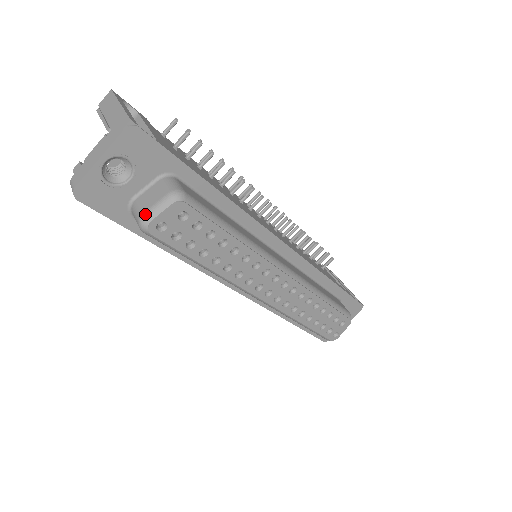
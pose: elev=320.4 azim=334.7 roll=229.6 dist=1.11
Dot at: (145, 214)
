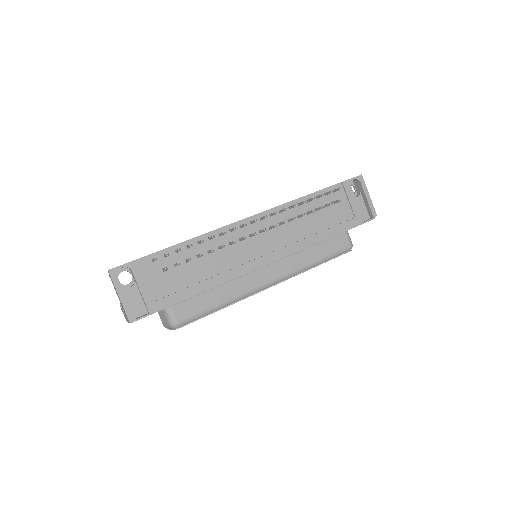
Dot at: (164, 326)
